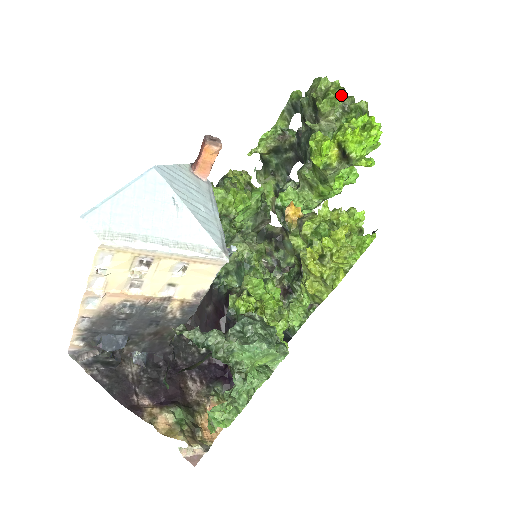
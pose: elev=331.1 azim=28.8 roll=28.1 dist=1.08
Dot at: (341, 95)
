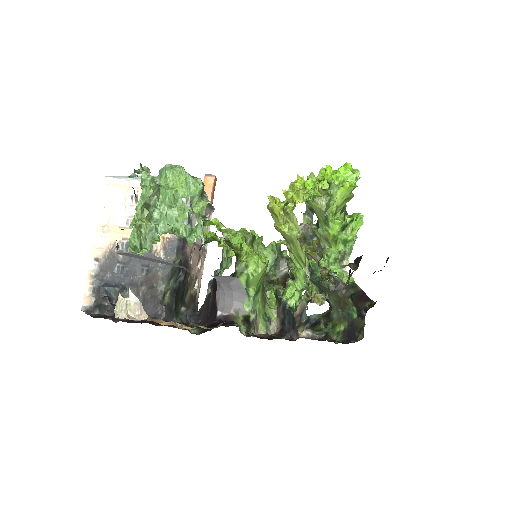
Dot at: occluded
